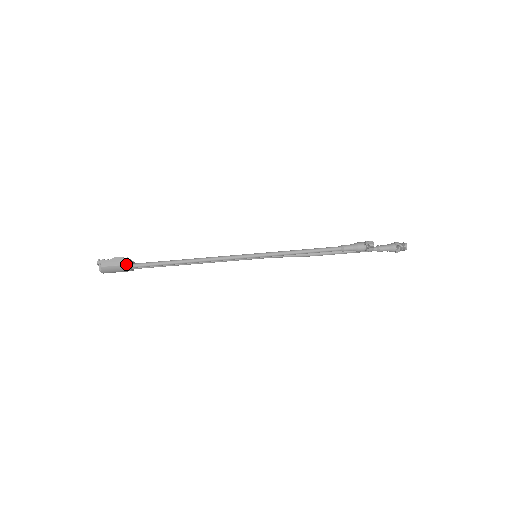
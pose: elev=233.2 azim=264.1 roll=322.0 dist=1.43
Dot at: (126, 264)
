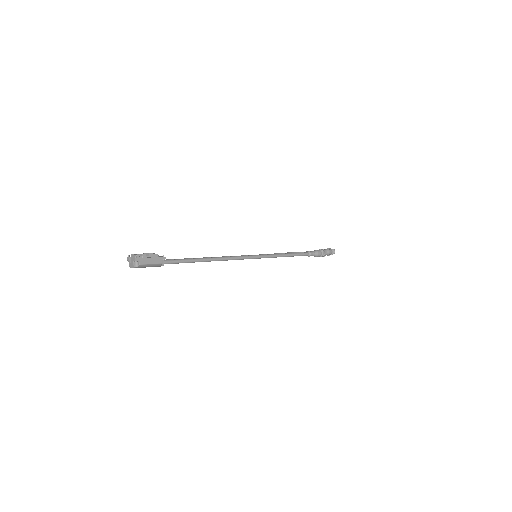
Dot at: (161, 262)
